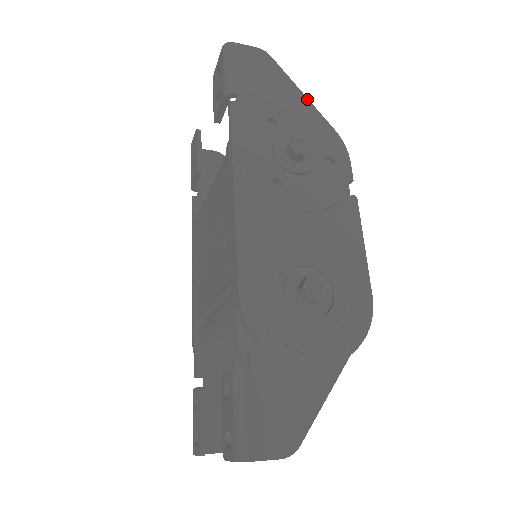
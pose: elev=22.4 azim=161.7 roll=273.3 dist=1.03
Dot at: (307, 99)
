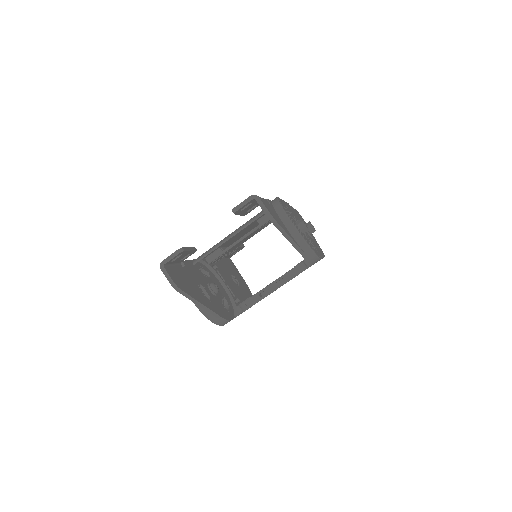
Dot at: occluded
